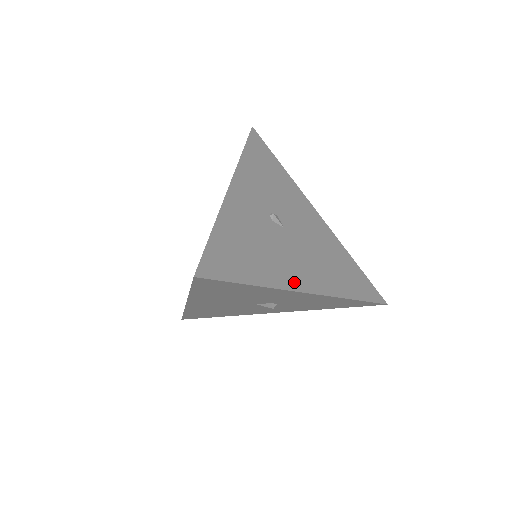
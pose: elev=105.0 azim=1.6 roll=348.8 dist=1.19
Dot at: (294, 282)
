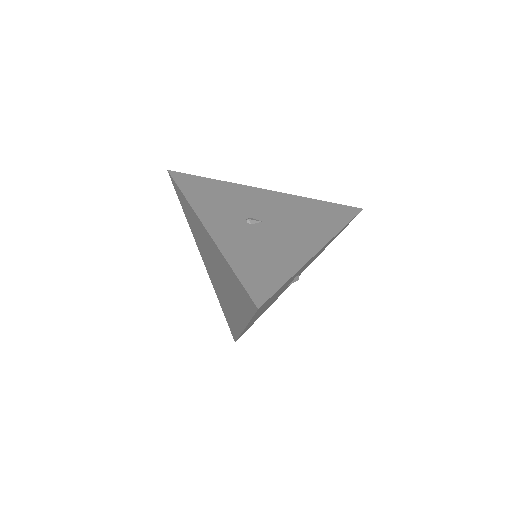
Dot at: (306, 252)
